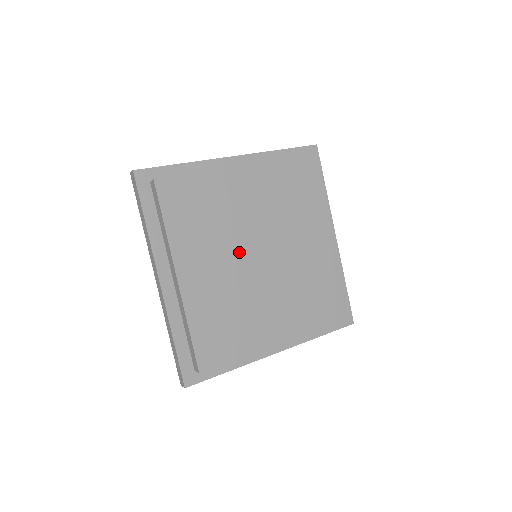
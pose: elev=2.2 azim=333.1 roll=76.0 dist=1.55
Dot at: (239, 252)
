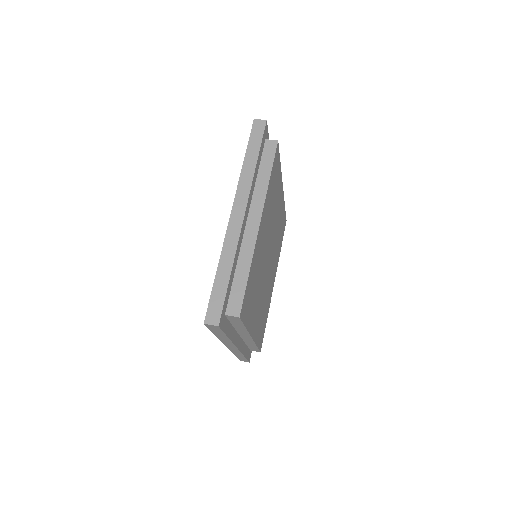
Dot at: (263, 276)
